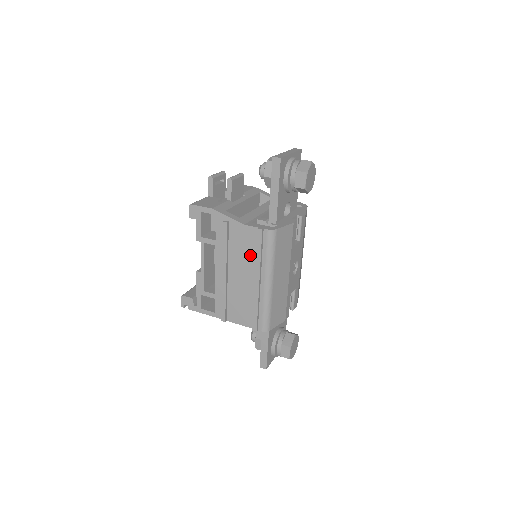
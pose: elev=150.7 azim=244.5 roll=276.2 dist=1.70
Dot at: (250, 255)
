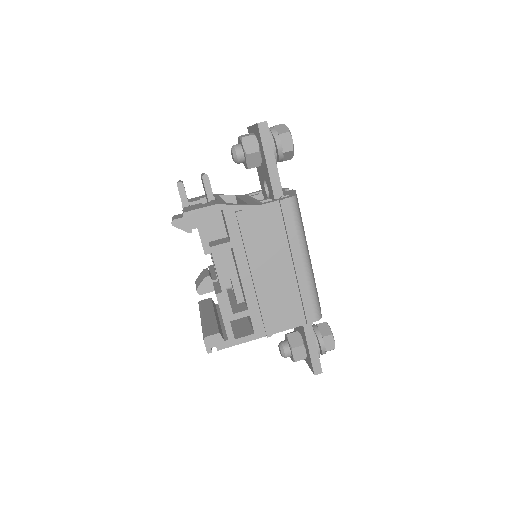
Dot at: (278, 237)
